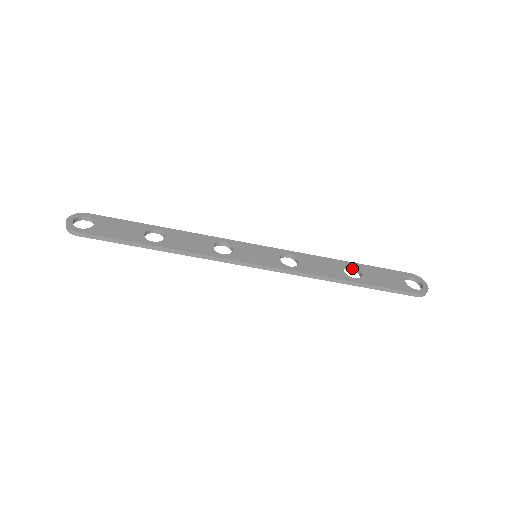
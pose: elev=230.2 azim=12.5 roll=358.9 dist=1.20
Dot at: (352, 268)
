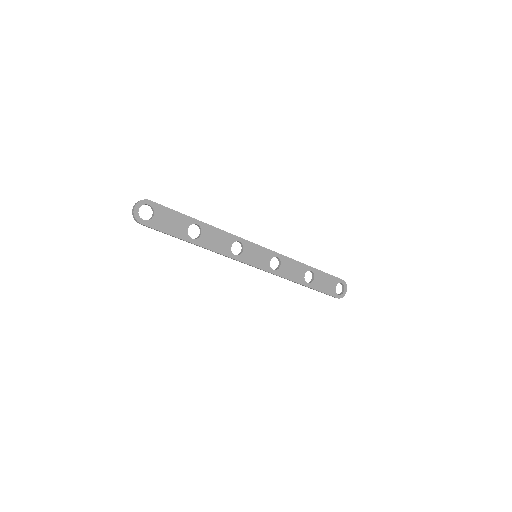
Dot at: (311, 271)
